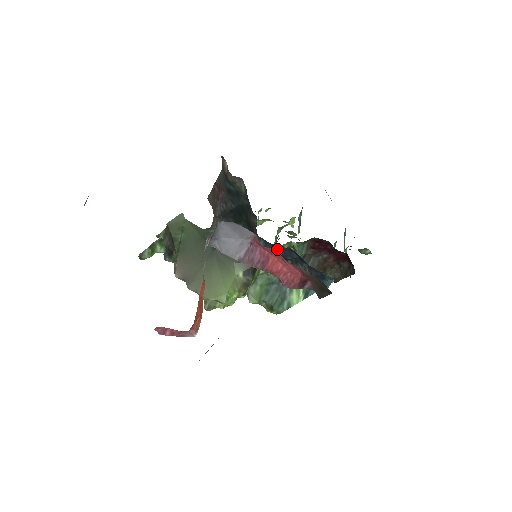
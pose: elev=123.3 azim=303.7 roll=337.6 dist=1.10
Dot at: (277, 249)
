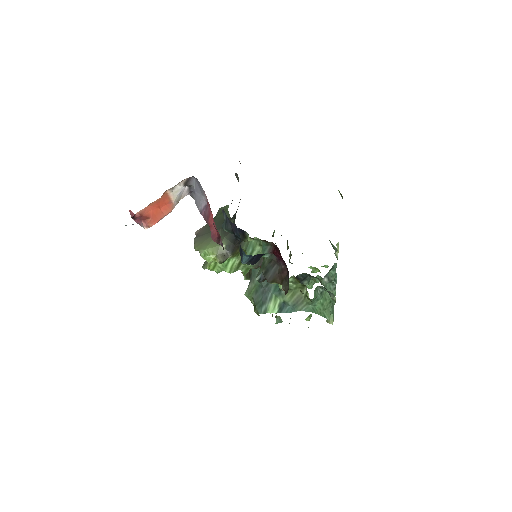
Dot at: (231, 223)
